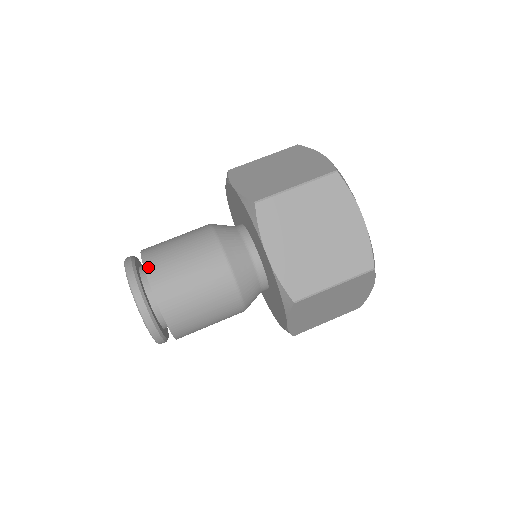
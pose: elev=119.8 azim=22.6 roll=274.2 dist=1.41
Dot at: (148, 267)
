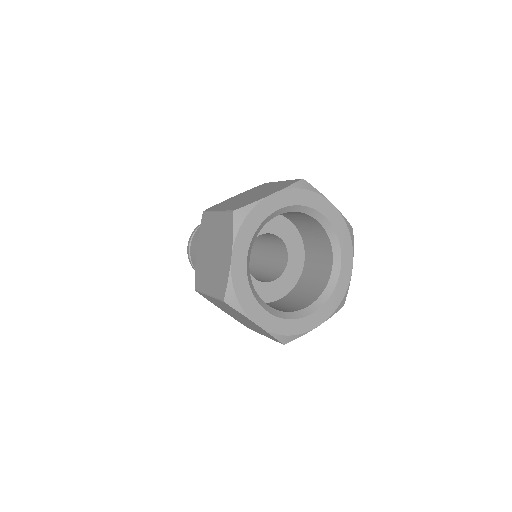
Dot at: occluded
